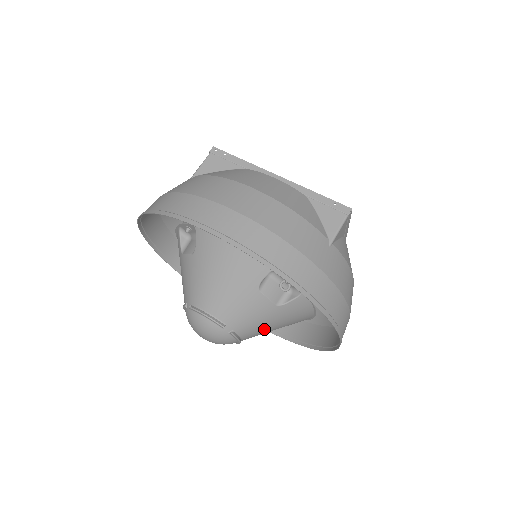
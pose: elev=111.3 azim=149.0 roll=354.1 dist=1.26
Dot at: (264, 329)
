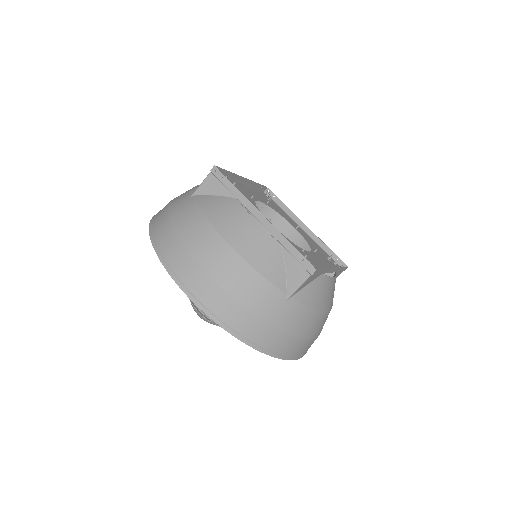
Dot at: occluded
